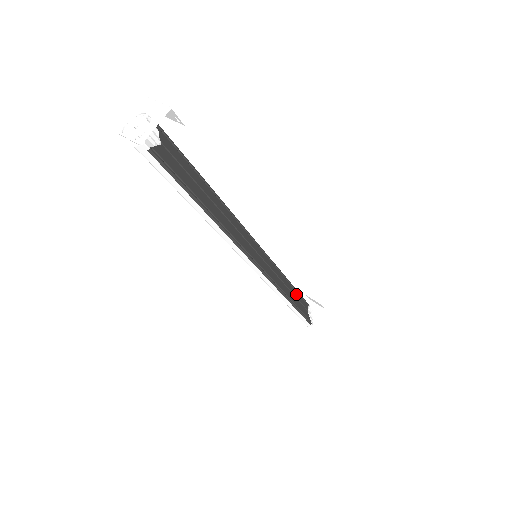
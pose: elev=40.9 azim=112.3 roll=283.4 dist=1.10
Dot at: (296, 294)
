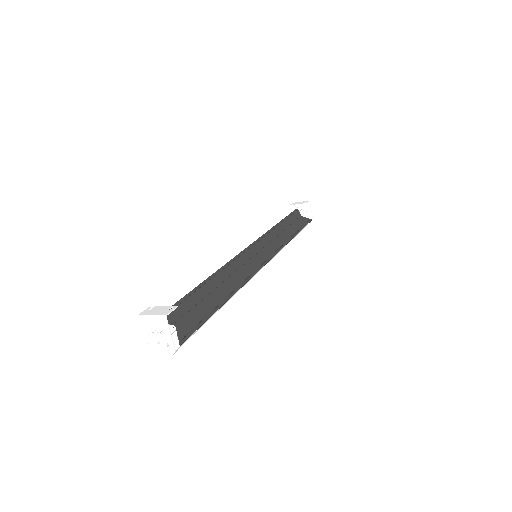
Dot at: (288, 222)
